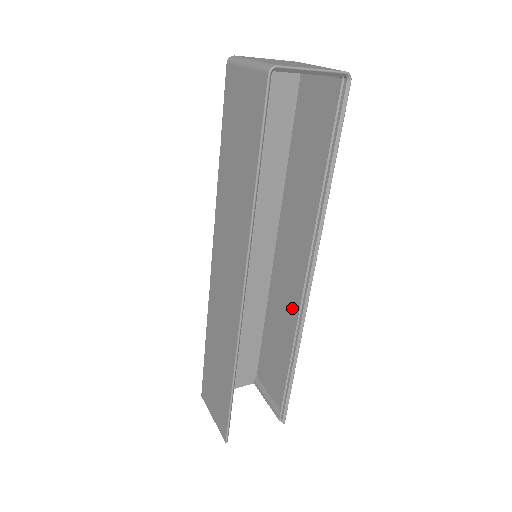
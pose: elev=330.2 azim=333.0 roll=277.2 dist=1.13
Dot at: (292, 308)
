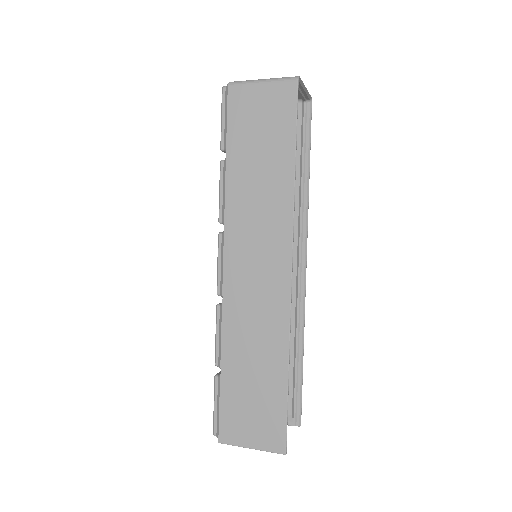
Dot at: occluded
